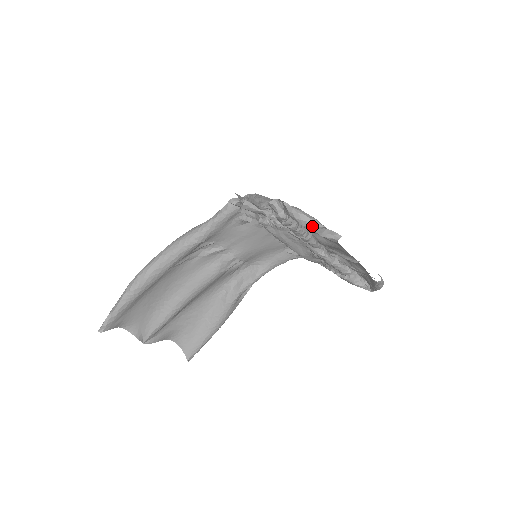
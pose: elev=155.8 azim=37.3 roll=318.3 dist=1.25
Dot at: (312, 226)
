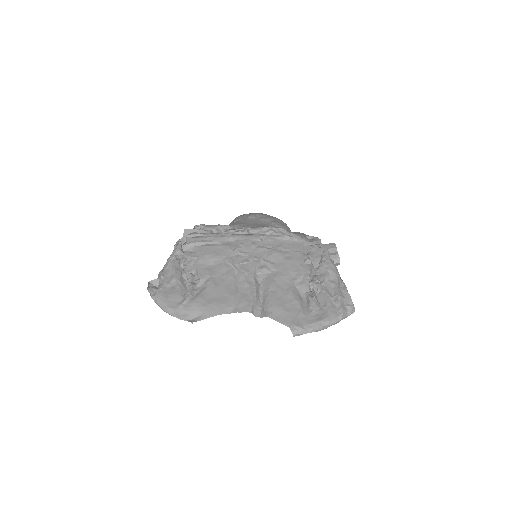
Dot at: (168, 313)
